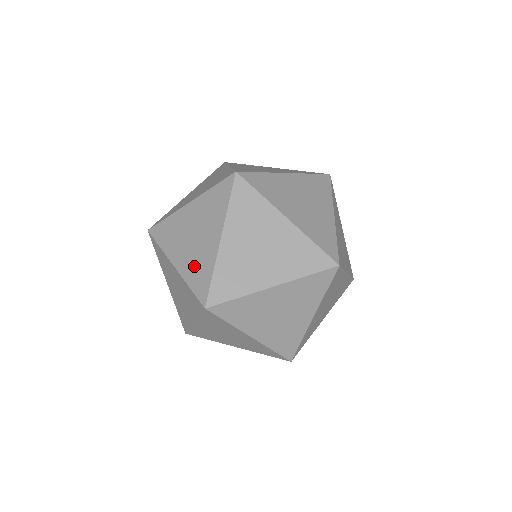
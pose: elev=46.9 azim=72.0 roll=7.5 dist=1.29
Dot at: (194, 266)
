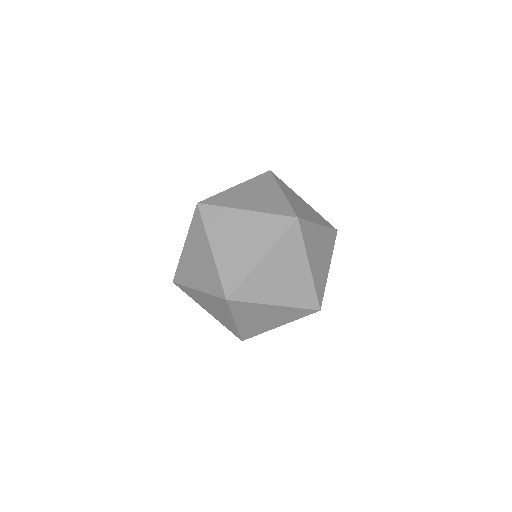
Dot at: occluded
